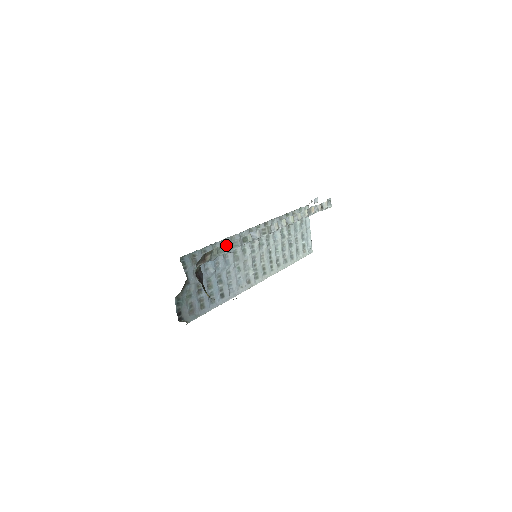
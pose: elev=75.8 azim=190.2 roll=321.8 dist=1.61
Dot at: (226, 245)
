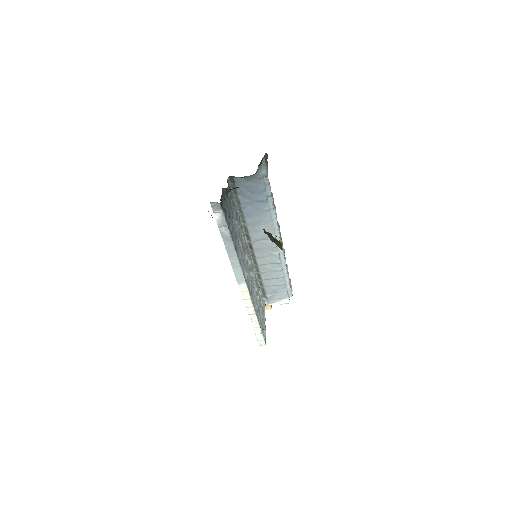
Dot at: occluded
